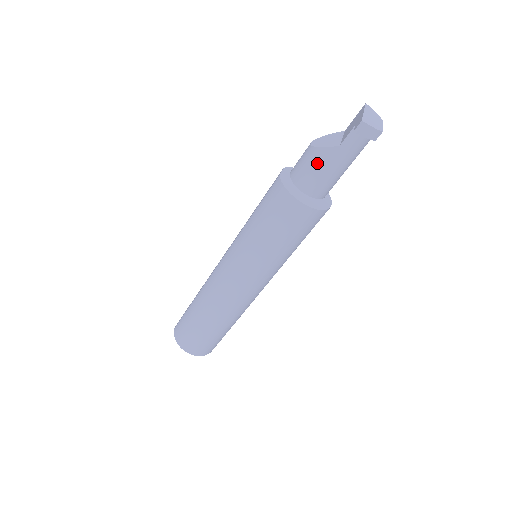
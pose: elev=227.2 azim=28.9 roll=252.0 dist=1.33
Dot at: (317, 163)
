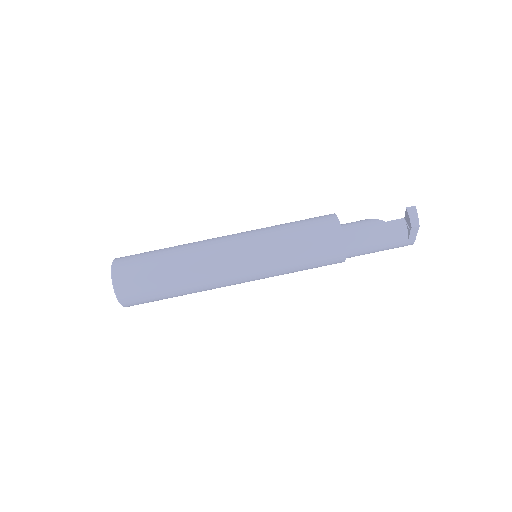
Dot at: (363, 222)
